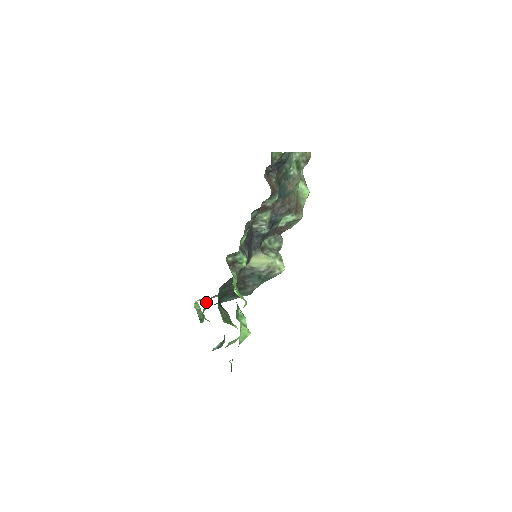
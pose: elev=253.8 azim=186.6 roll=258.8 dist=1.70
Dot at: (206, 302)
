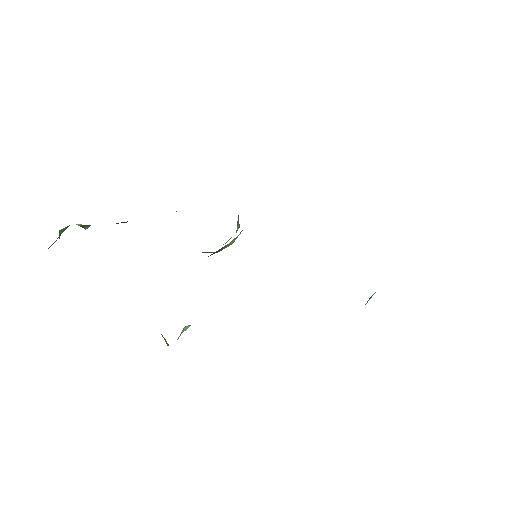
Dot at: occluded
